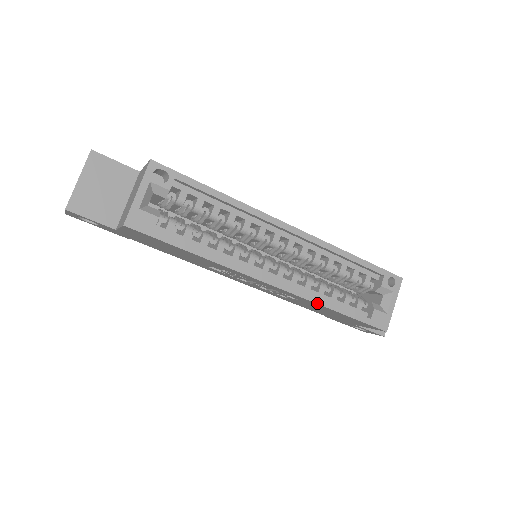
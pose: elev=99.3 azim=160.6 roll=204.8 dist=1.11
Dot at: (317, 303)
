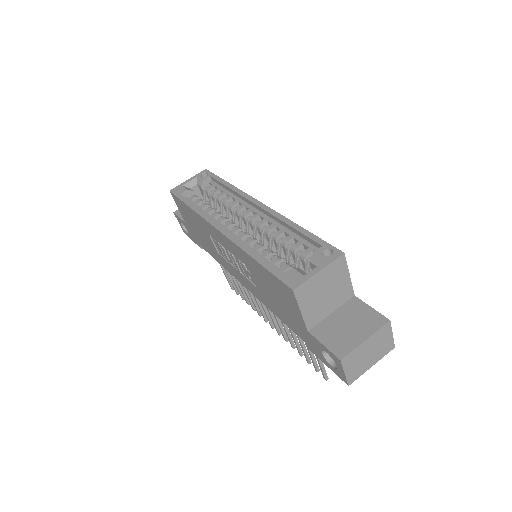
Dot at: (242, 248)
